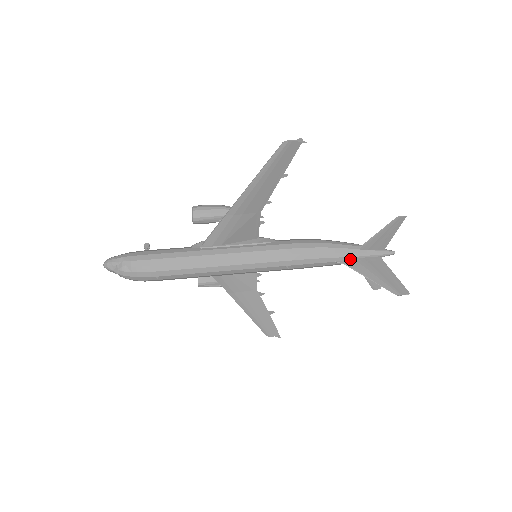
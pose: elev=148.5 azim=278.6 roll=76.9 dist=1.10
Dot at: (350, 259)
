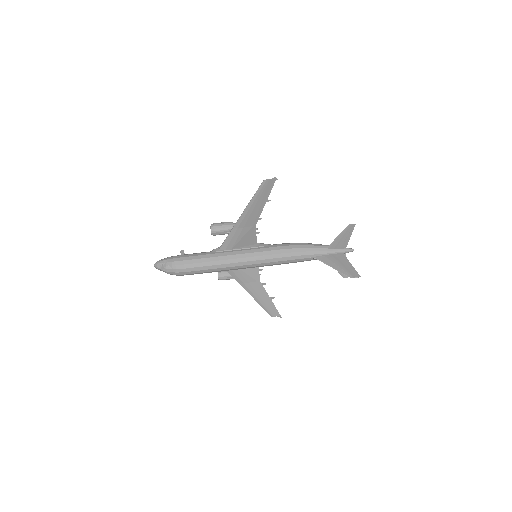
Dot at: (321, 255)
